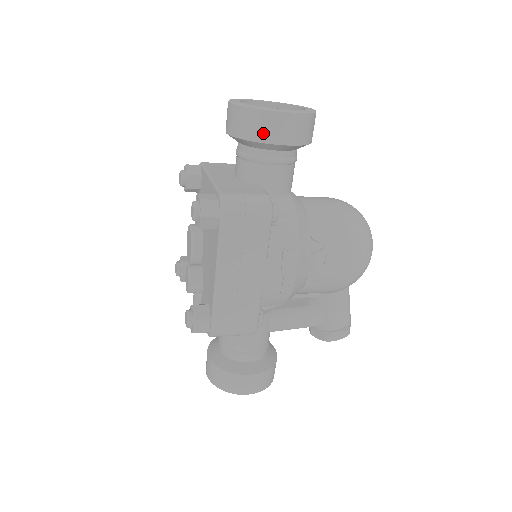
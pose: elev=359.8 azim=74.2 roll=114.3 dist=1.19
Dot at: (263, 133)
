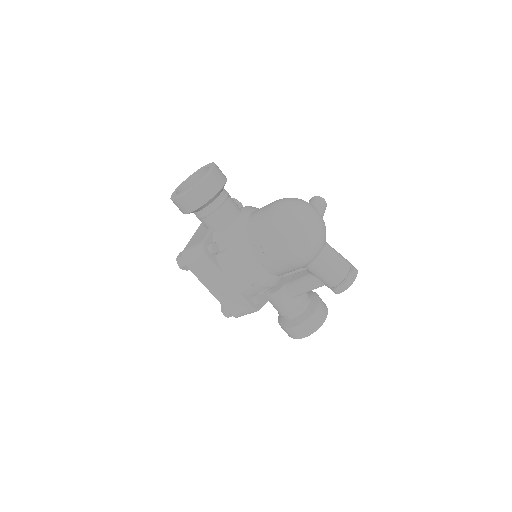
Dot at: (183, 210)
